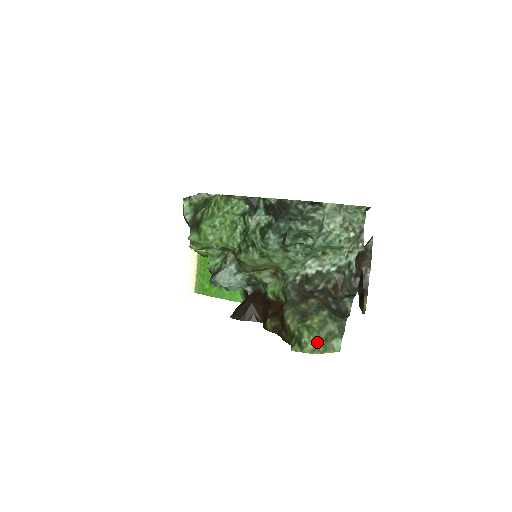
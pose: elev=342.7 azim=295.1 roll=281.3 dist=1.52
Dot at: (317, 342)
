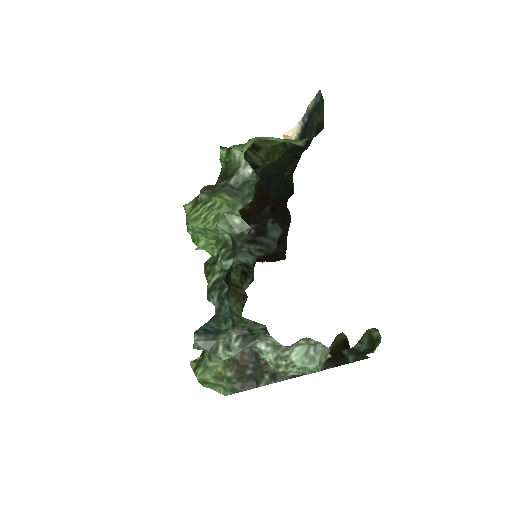
Dot at: (203, 382)
